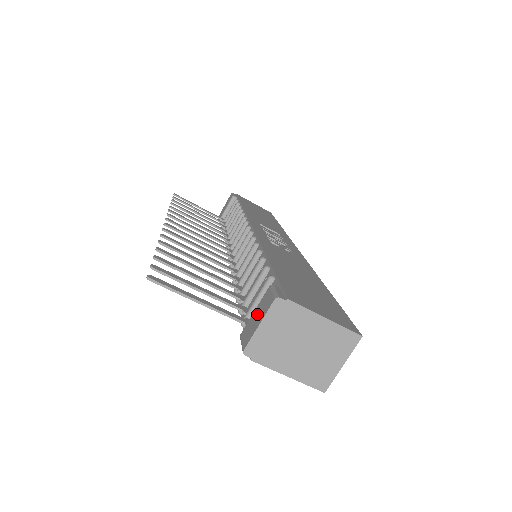
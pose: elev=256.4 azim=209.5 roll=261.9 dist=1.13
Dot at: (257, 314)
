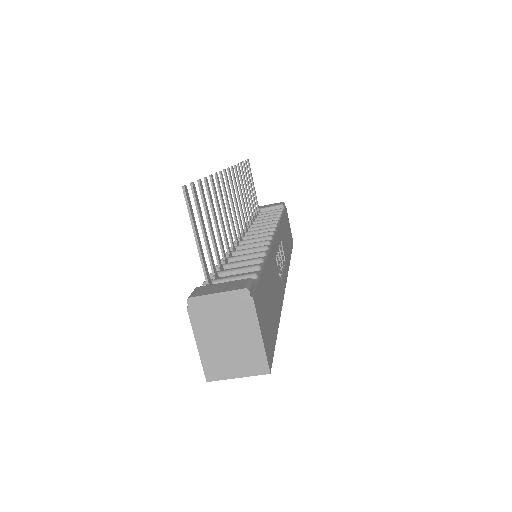
Dot at: (223, 286)
